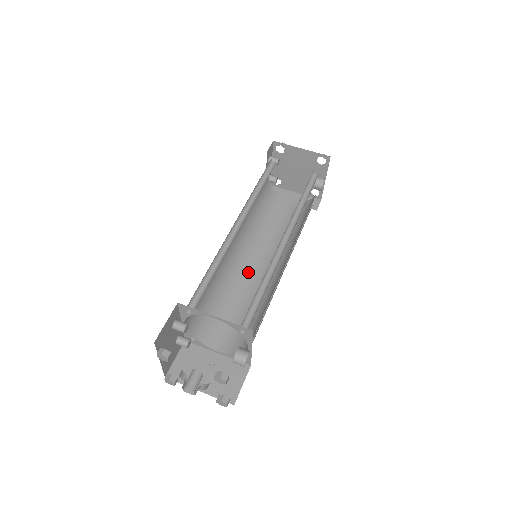
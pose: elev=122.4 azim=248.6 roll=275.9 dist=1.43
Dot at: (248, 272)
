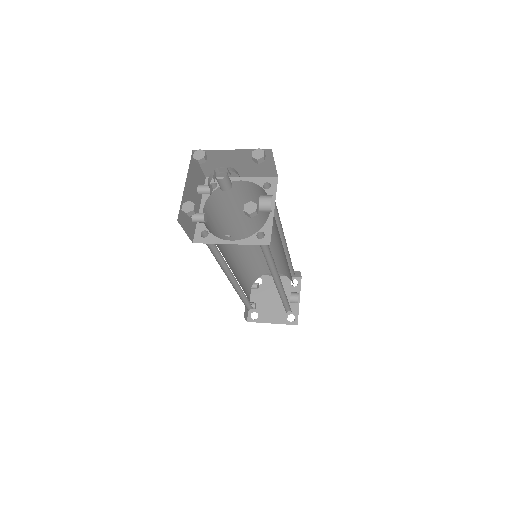
Dot at: occluded
